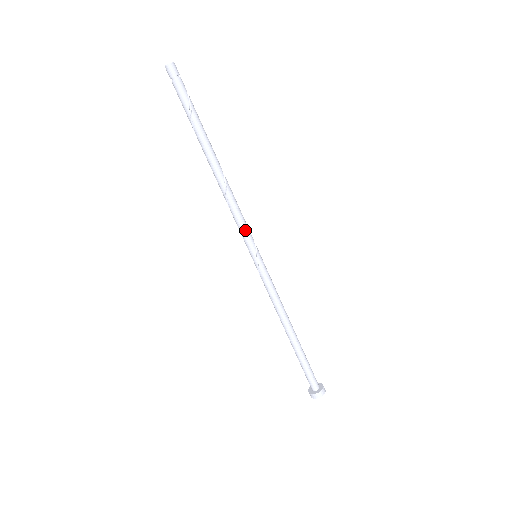
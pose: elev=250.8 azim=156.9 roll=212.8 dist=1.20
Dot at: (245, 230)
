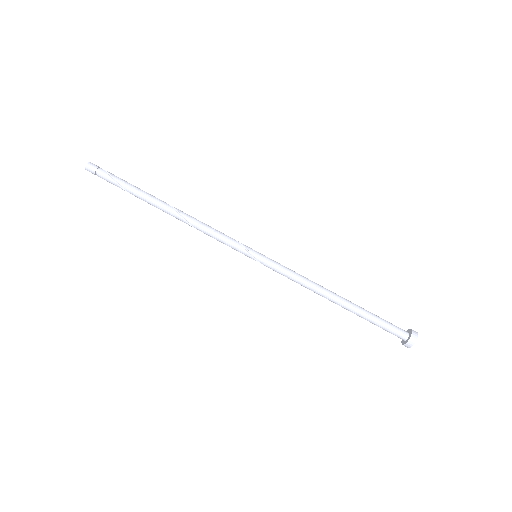
Dot at: (228, 244)
